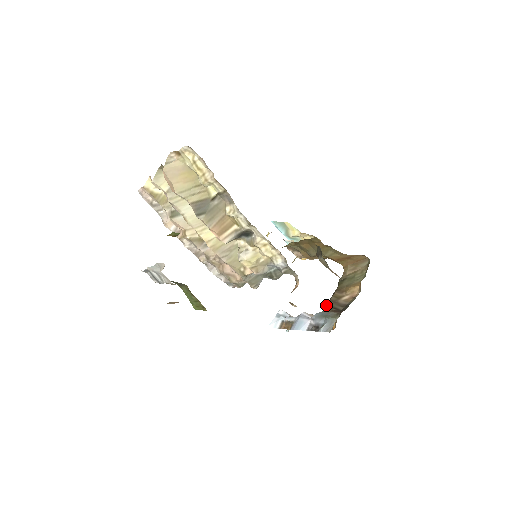
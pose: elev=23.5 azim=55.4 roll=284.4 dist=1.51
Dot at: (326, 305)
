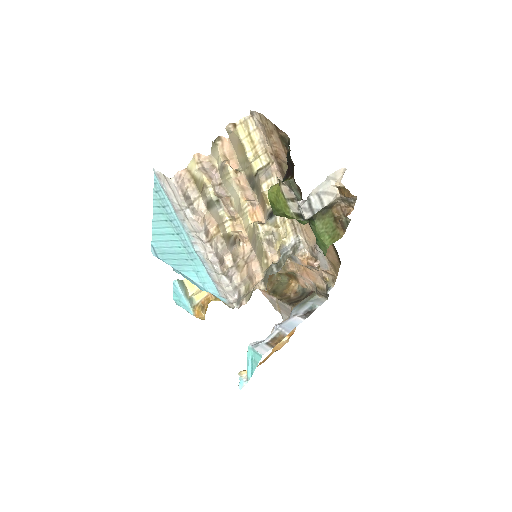
Dot at: (289, 305)
